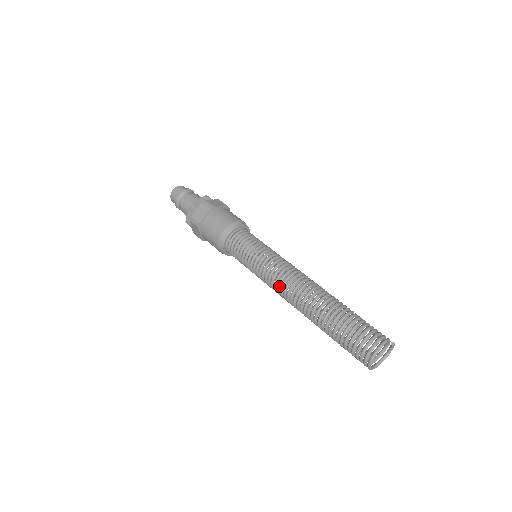
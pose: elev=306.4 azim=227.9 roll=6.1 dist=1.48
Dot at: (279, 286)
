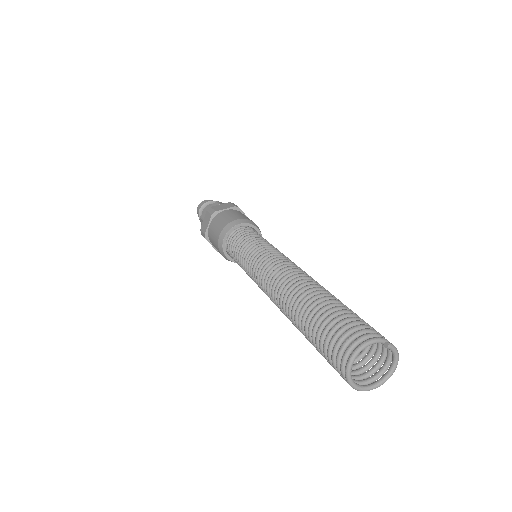
Dot at: (263, 287)
